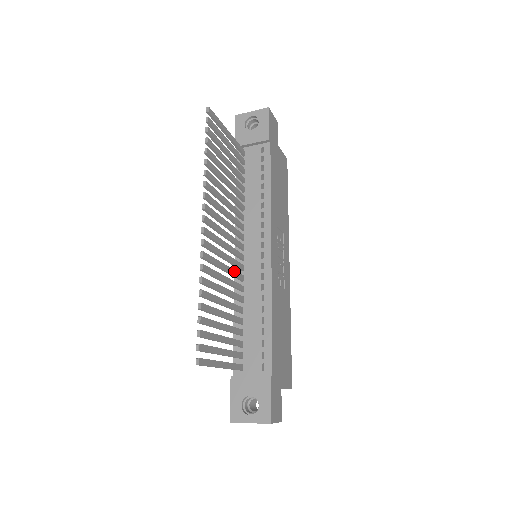
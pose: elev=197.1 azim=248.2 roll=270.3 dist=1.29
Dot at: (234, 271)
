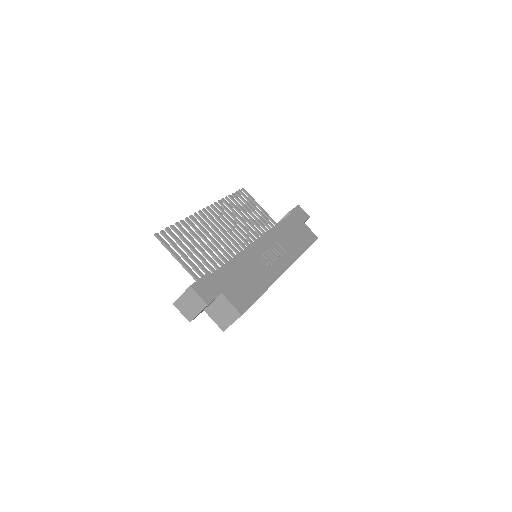
Dot at: (226, 246)
